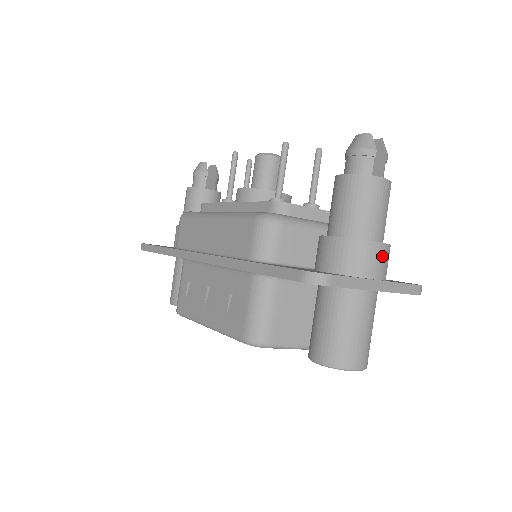
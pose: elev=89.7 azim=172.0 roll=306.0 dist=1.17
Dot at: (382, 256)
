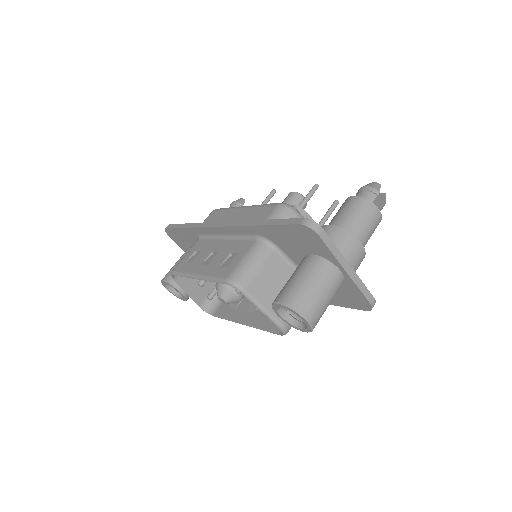
Dot at: (358, 252)
